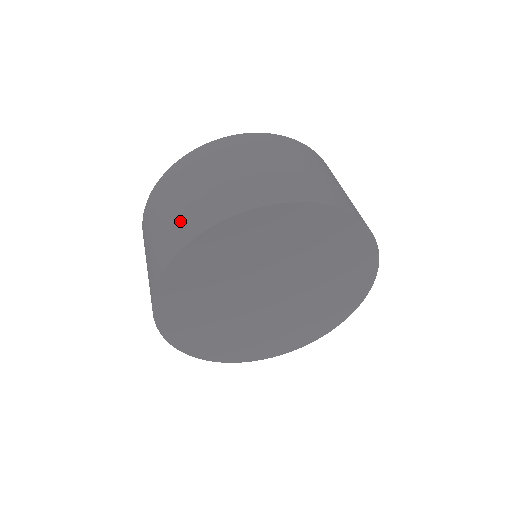
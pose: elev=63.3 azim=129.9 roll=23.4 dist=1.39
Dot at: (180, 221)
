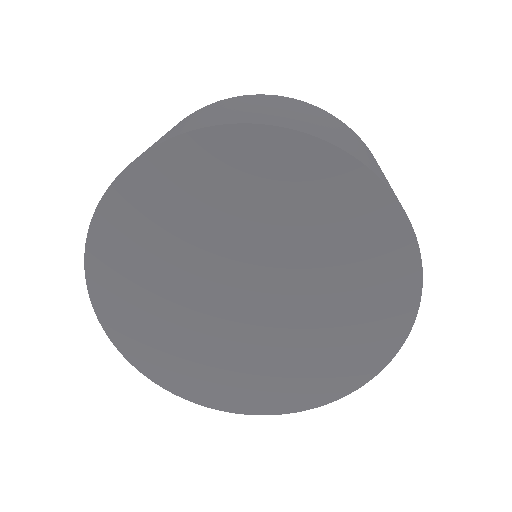
Dot at: occluded
